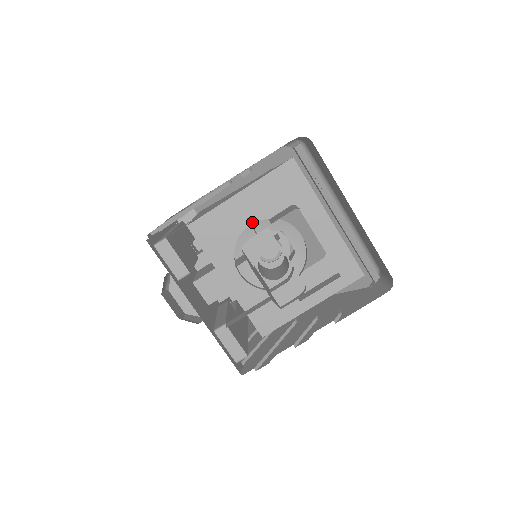
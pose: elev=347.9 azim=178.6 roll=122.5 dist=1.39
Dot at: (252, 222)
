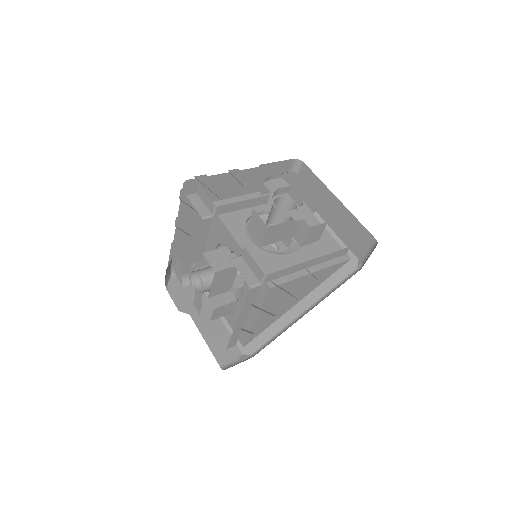
Dot at: (260, 211)
